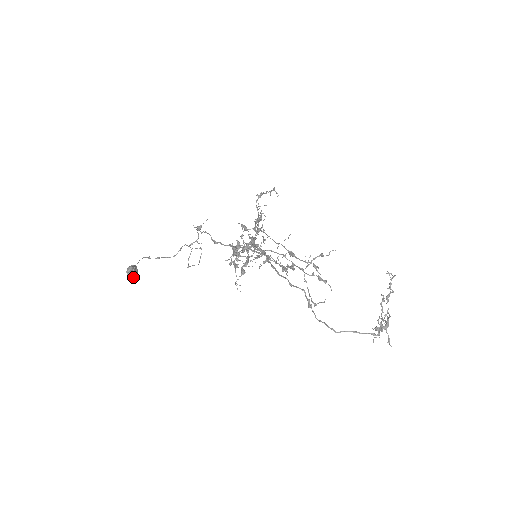
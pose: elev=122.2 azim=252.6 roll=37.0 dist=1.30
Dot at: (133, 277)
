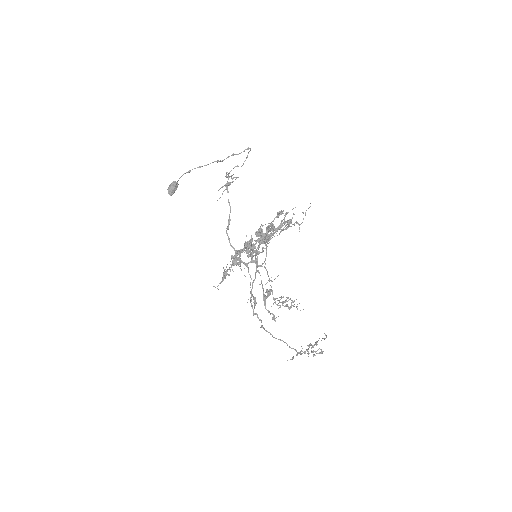
Dot at: (174, 192)
